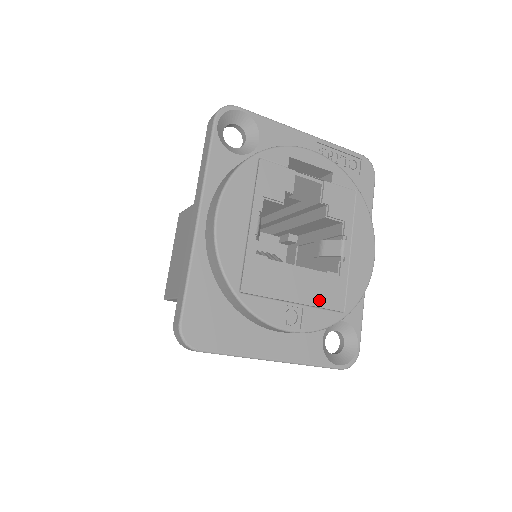
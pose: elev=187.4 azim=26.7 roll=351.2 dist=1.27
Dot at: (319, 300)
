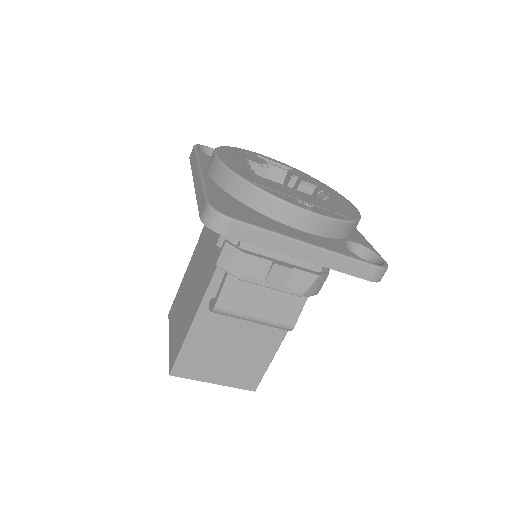
Dot at: (324, 207)
